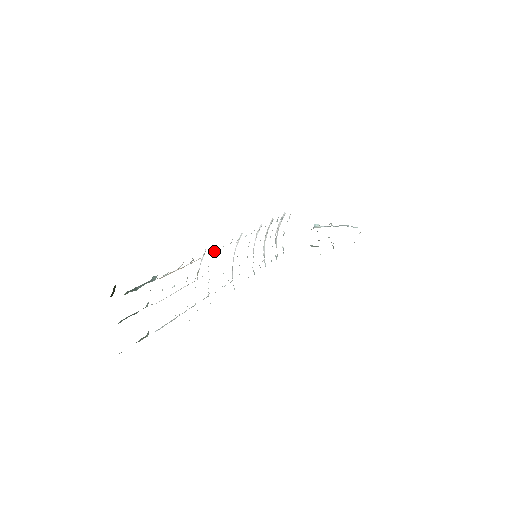
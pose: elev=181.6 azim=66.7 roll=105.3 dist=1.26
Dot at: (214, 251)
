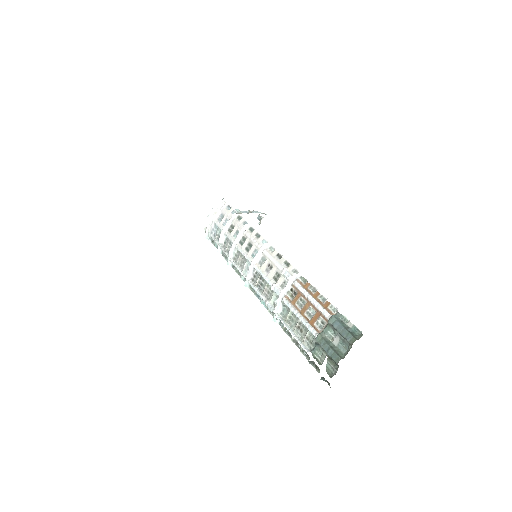
Dot at: (288, 271)
